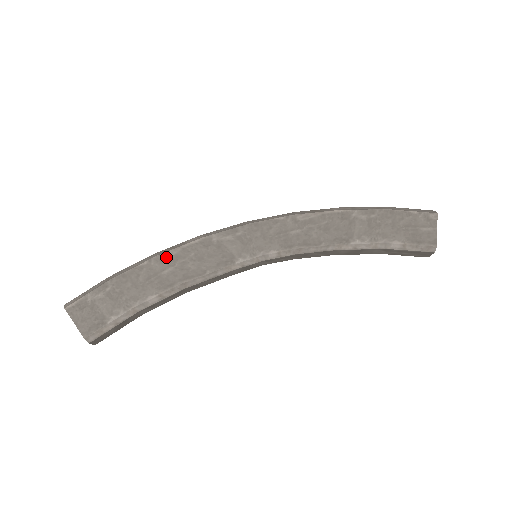
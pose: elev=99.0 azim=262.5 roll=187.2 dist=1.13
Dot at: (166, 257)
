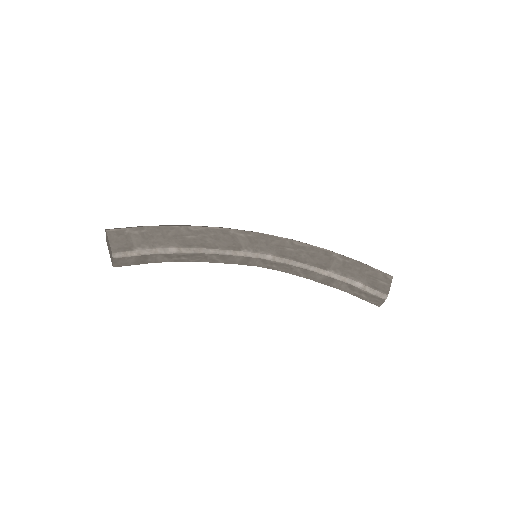
Dot at: (193, 229)
